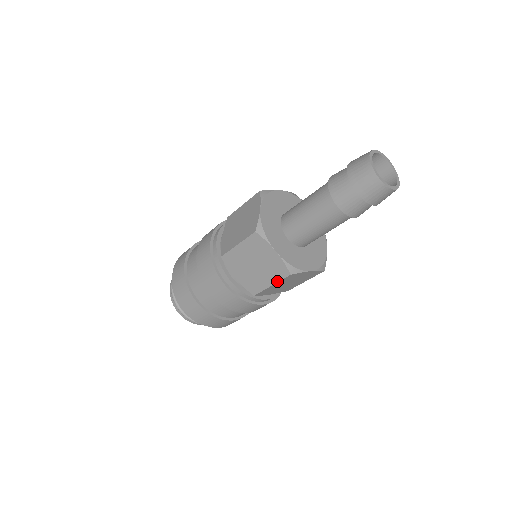
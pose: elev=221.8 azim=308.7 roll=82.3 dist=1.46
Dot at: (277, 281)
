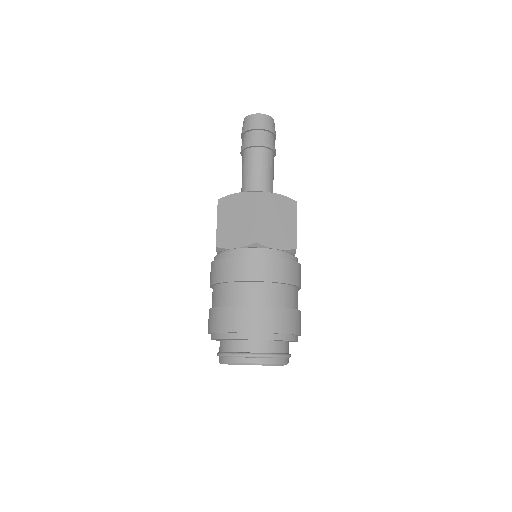
Dot at: (256, 209)
